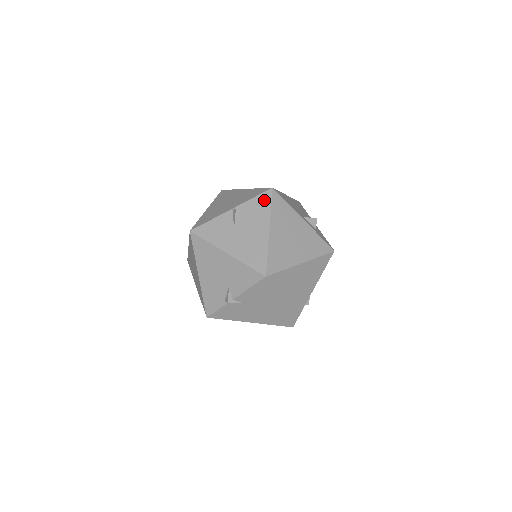
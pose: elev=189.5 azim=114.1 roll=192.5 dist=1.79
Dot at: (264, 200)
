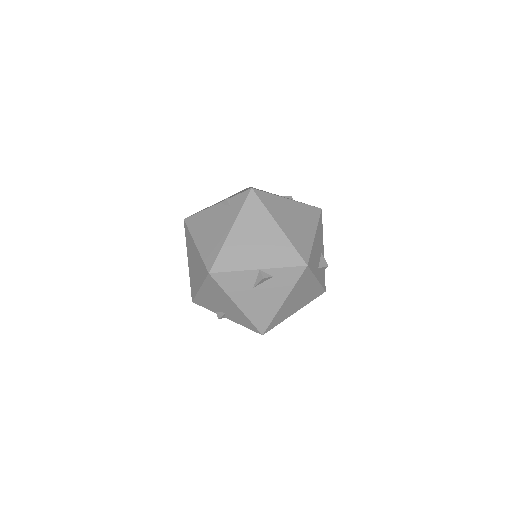
Dot at: (293, 274)
